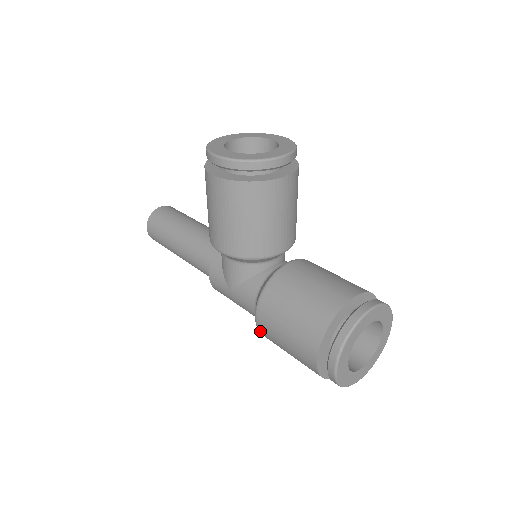
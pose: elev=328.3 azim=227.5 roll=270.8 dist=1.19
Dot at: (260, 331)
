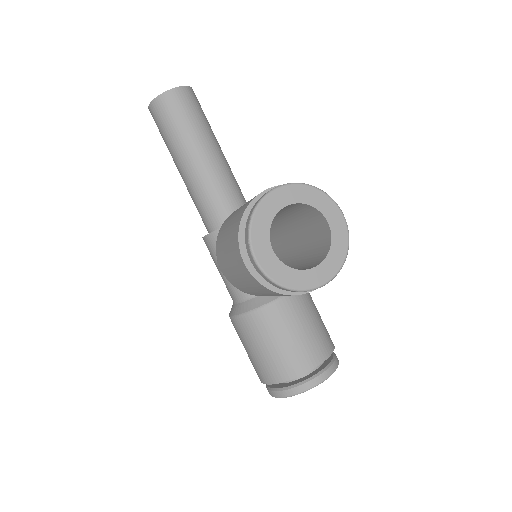
Dot at: occluded
